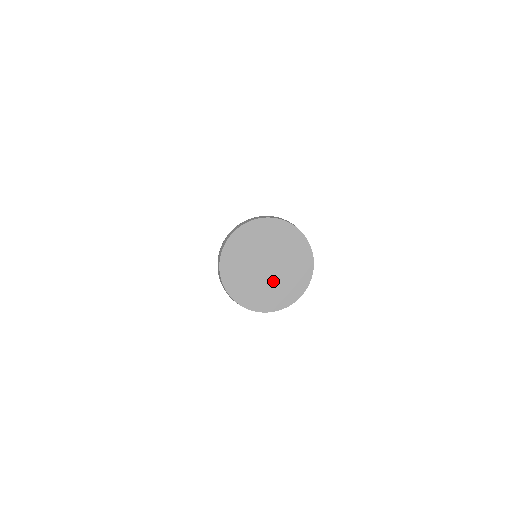
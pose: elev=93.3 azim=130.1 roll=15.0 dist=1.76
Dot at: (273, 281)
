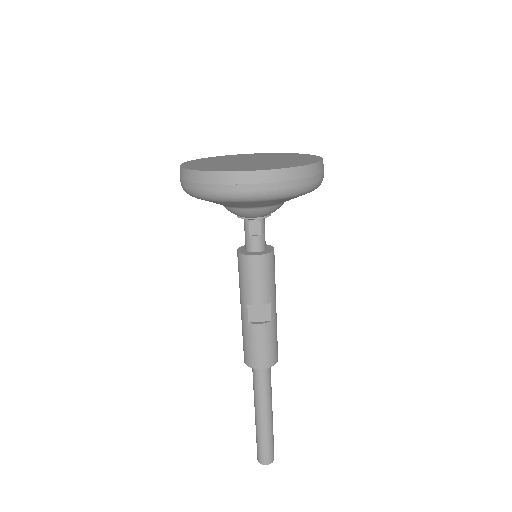
Dot at: (244, 164)
